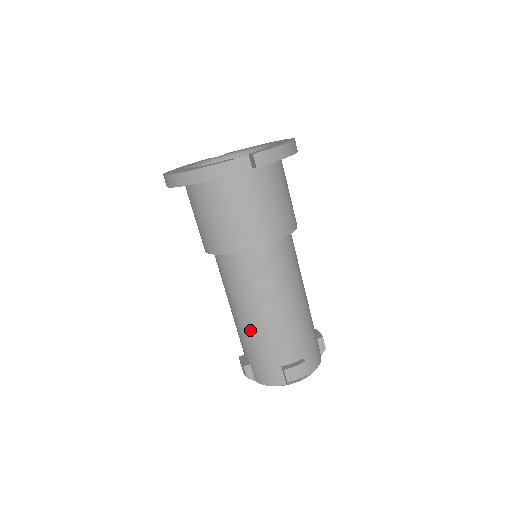
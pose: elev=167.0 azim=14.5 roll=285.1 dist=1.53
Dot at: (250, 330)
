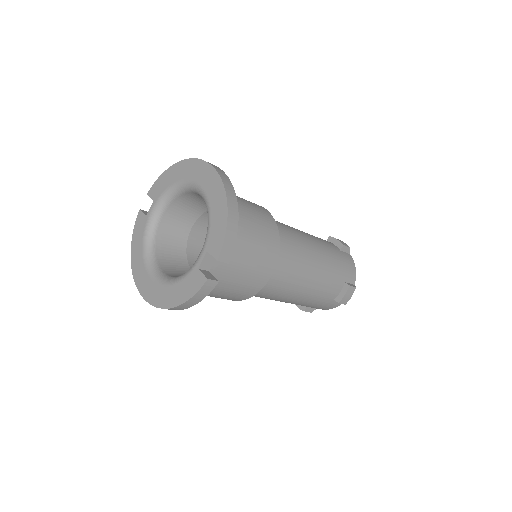
Dot at: (296, 303)
